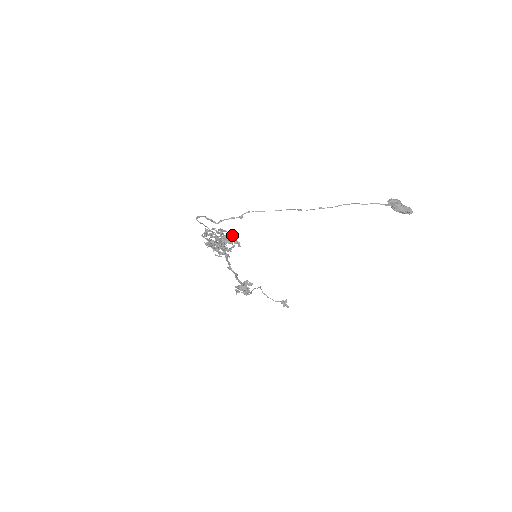
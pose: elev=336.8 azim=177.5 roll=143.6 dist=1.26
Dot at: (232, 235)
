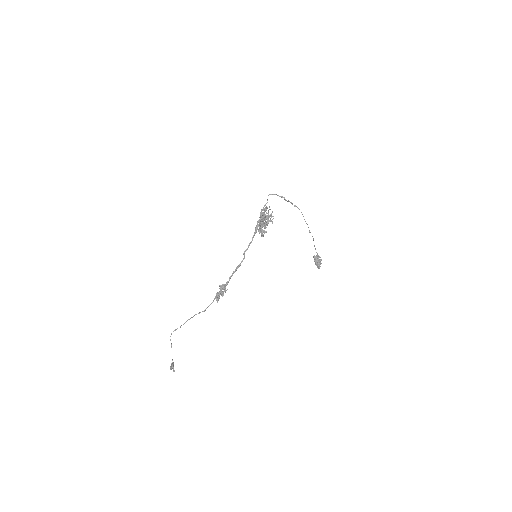
Dot at: occluded
